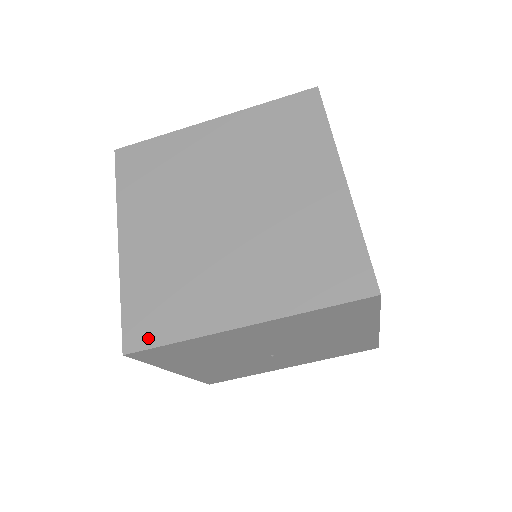
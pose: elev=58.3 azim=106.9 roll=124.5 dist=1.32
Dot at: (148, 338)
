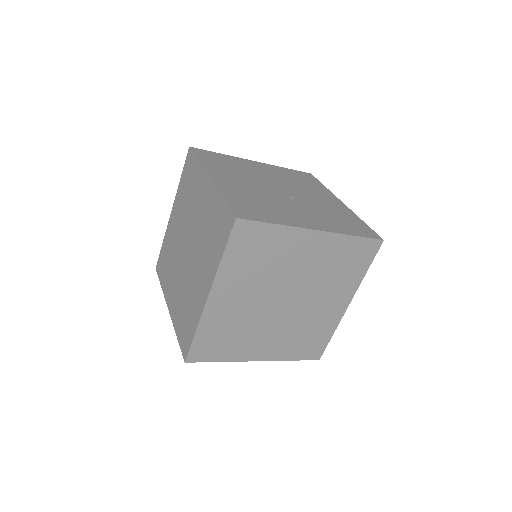
Dot at: (204, 357)
